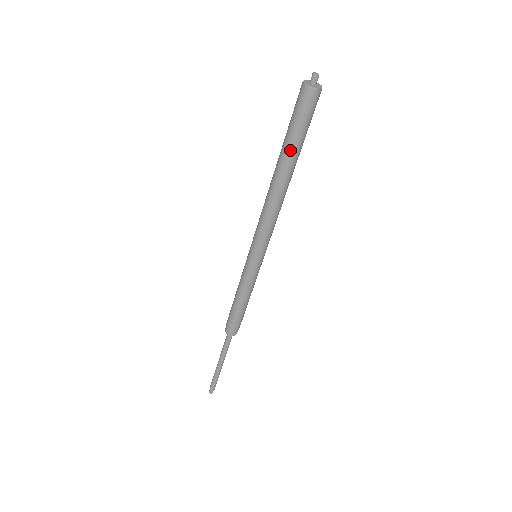
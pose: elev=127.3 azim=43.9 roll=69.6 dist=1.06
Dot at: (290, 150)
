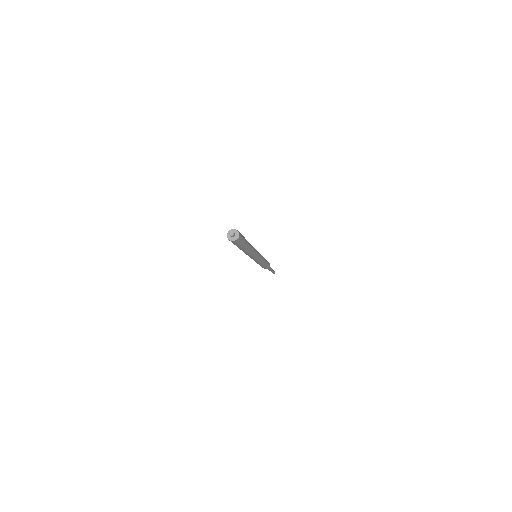
Dot at: (238, 247)
